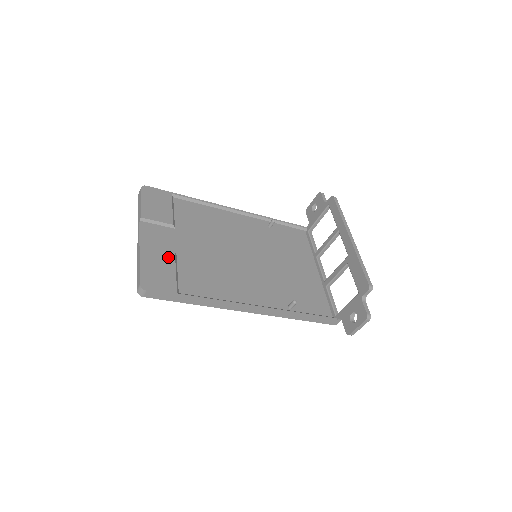
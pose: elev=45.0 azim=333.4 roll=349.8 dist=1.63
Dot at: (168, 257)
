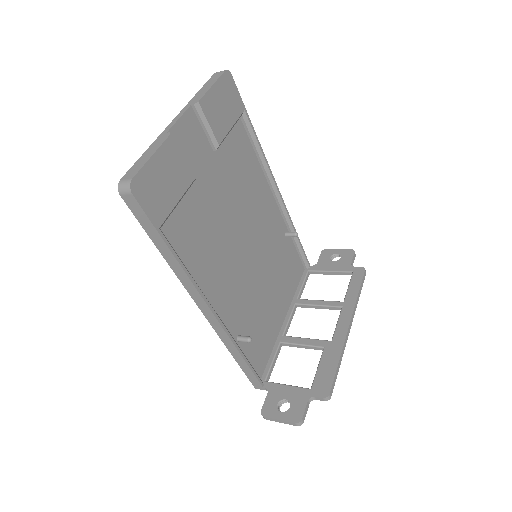
Dot at: (186, 176)
